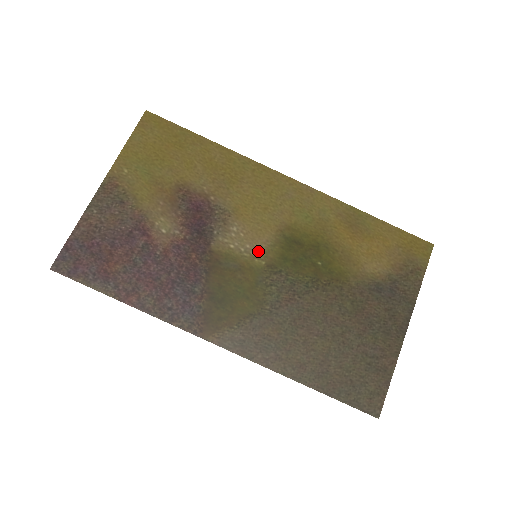
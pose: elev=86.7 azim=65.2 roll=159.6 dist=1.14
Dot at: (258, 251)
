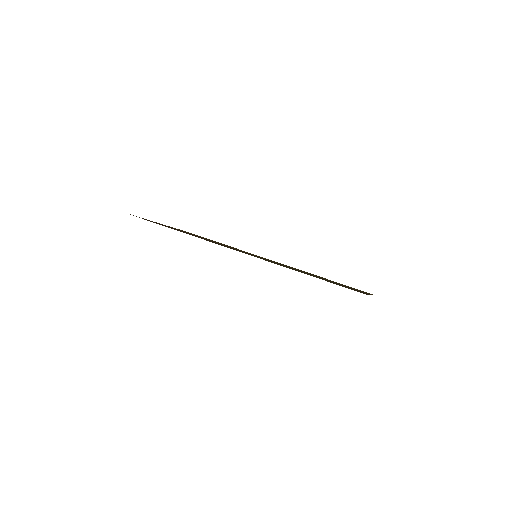
Dot at: (257, 256)
